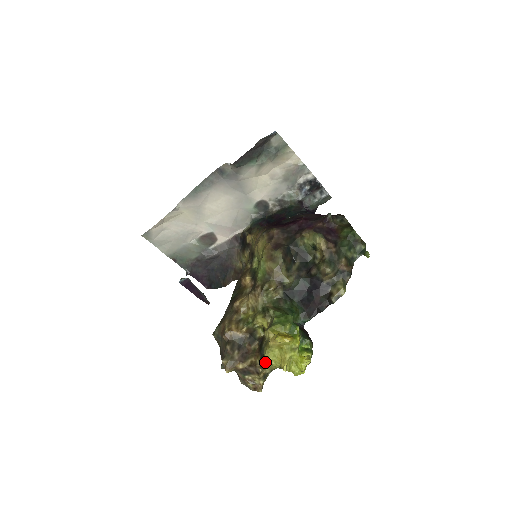
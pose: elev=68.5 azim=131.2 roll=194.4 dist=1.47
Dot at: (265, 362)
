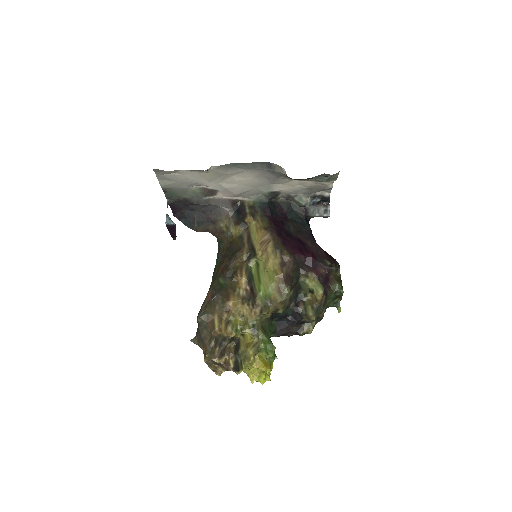
Dot at: (240, 370)
